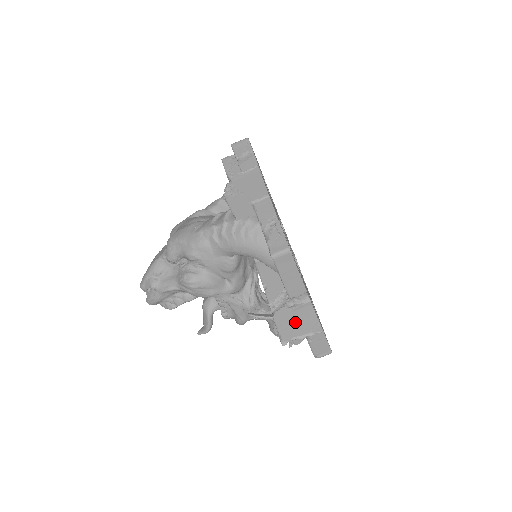
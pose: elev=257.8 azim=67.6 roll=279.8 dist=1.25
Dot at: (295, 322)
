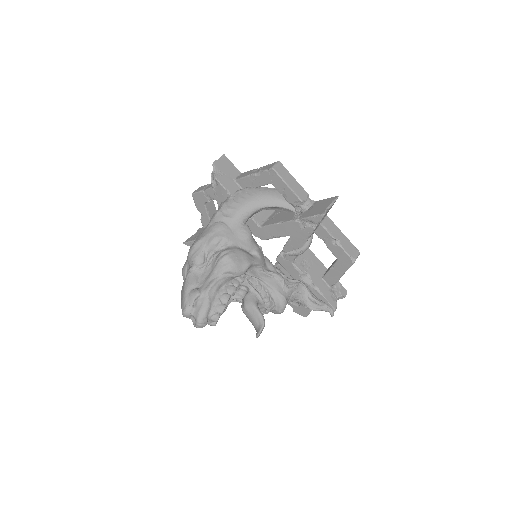
Dot at: (318, 208)
